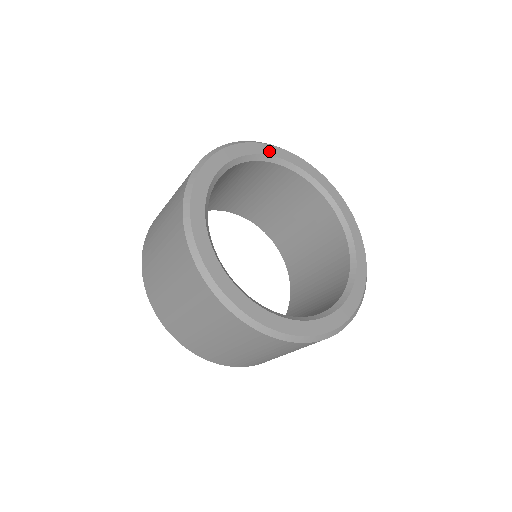
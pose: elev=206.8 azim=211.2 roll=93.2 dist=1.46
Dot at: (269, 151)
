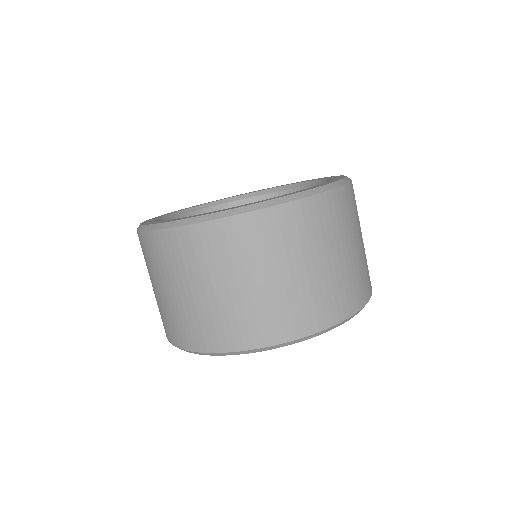
Dot at: occluded
